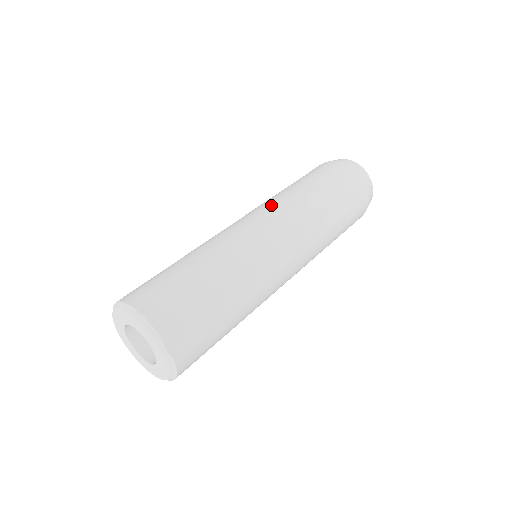
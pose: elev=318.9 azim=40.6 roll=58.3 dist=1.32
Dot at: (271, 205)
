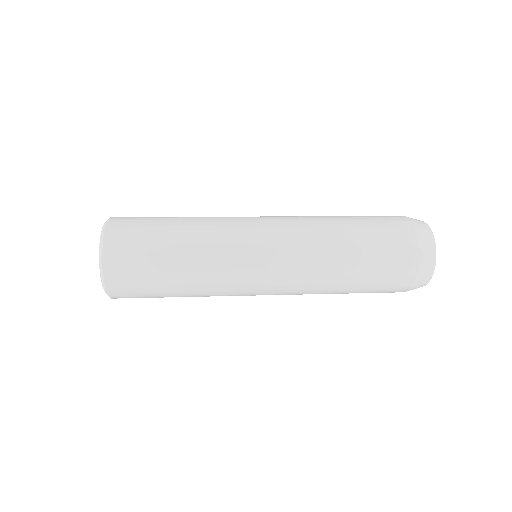
Dot at: (292, 218)
